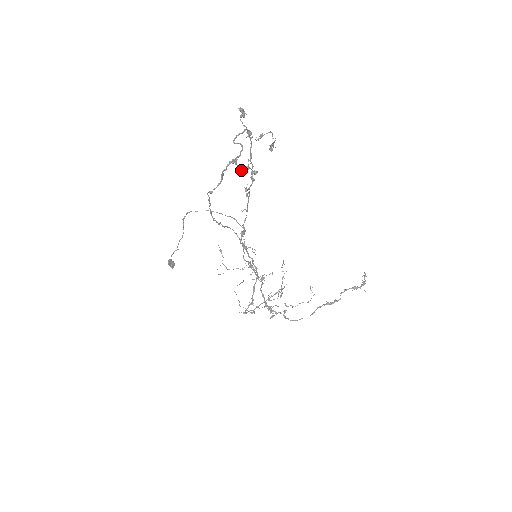
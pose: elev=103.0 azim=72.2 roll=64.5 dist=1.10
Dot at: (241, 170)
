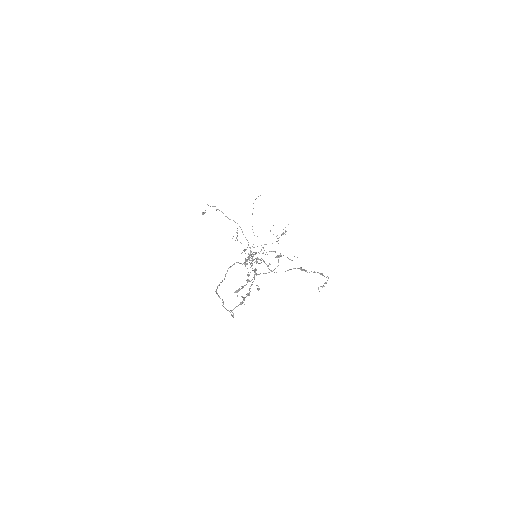
Dot at: (242, 287)
